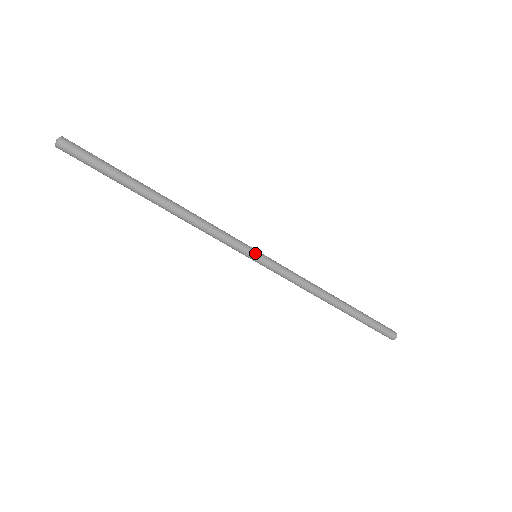
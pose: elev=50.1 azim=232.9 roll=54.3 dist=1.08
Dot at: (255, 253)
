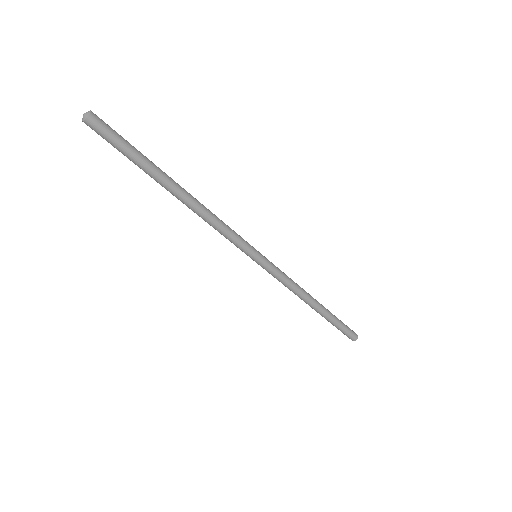
Dot at: (255, 256)
